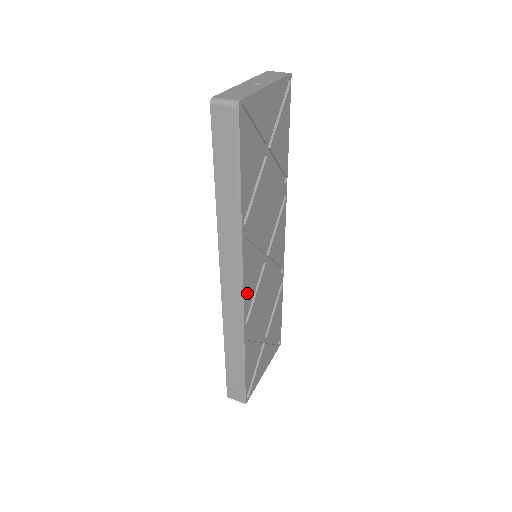
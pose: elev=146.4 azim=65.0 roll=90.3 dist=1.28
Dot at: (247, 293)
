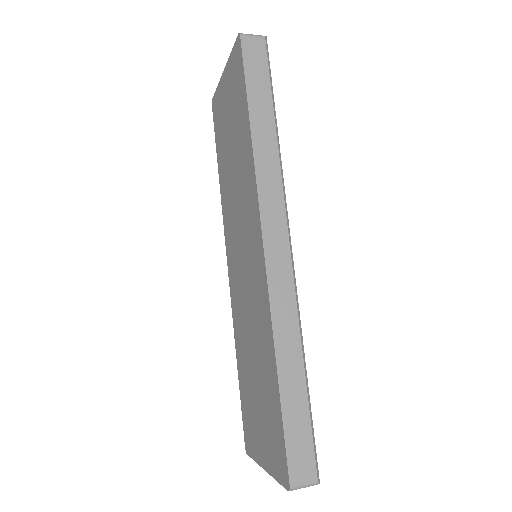
Dot at: occluded
